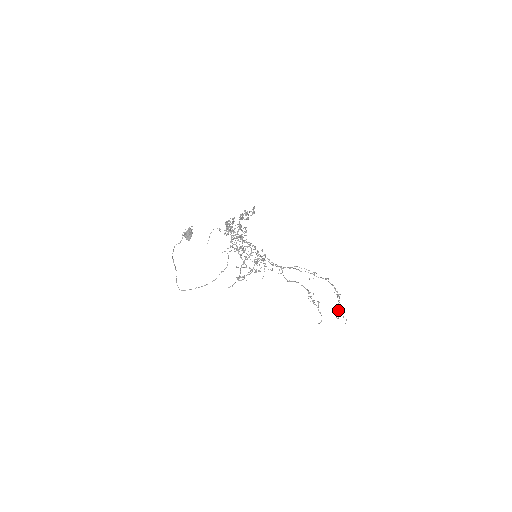
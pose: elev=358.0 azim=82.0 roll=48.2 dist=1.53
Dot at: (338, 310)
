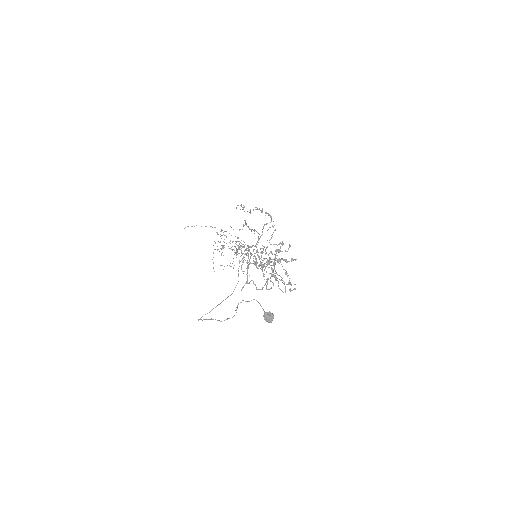
Dot at: (247, 211)
